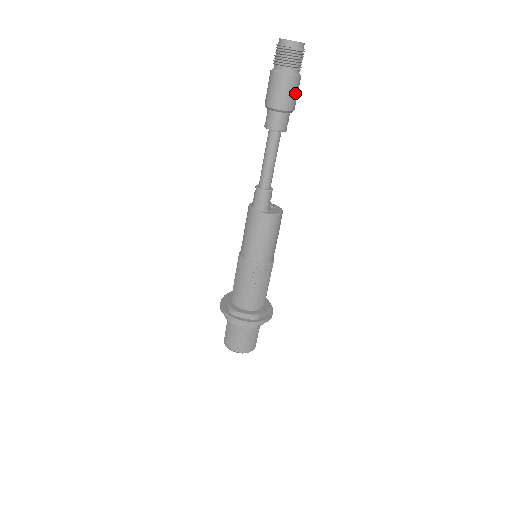
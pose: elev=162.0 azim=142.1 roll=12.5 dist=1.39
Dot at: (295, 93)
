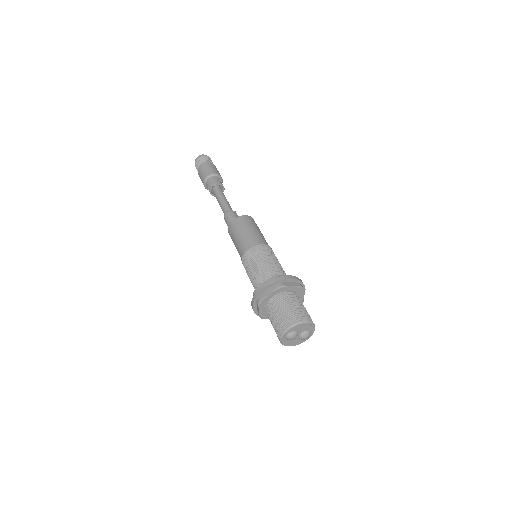
Dot at: (213, 168)
